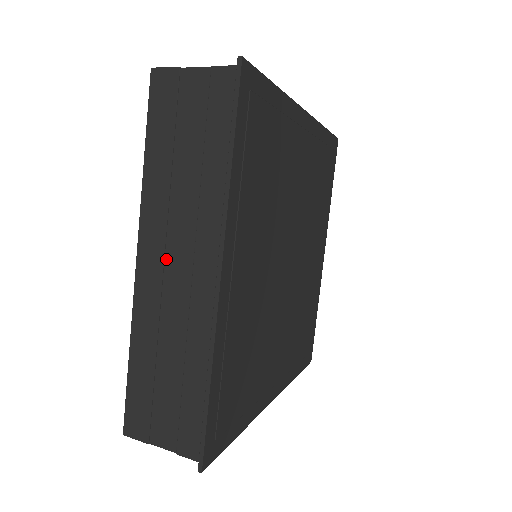
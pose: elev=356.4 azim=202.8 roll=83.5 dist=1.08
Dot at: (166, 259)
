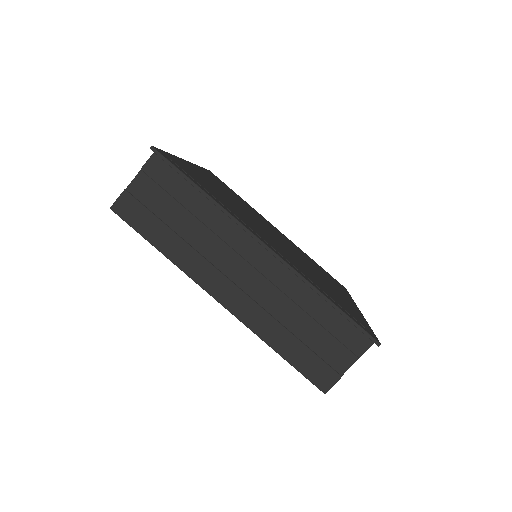
Dot at: (232, 279)
